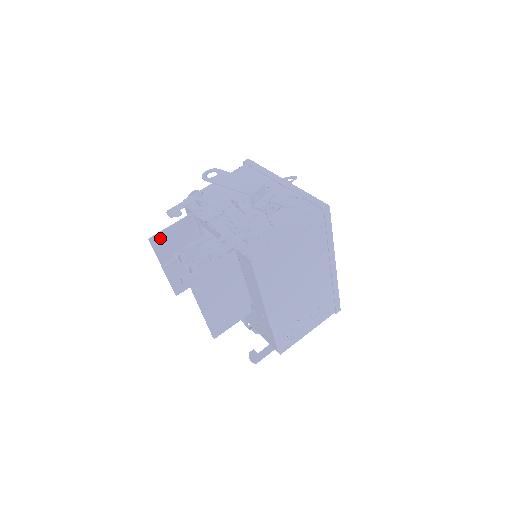
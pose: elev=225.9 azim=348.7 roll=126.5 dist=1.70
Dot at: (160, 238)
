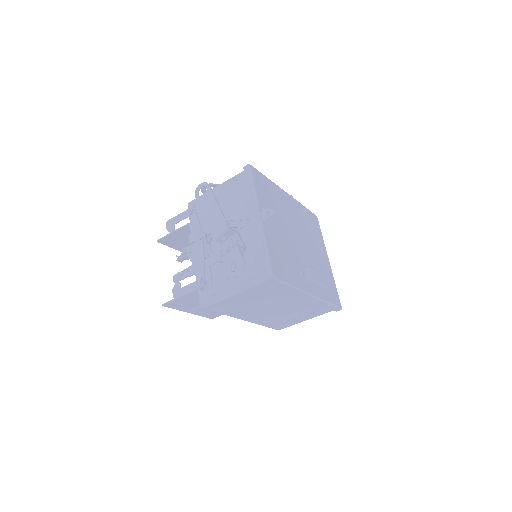
Dot at: (167, 239)
